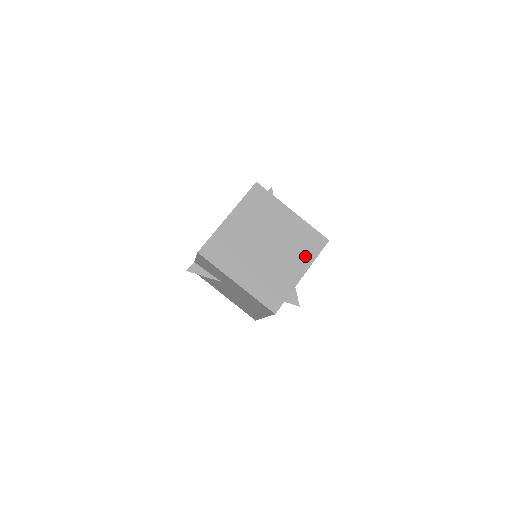
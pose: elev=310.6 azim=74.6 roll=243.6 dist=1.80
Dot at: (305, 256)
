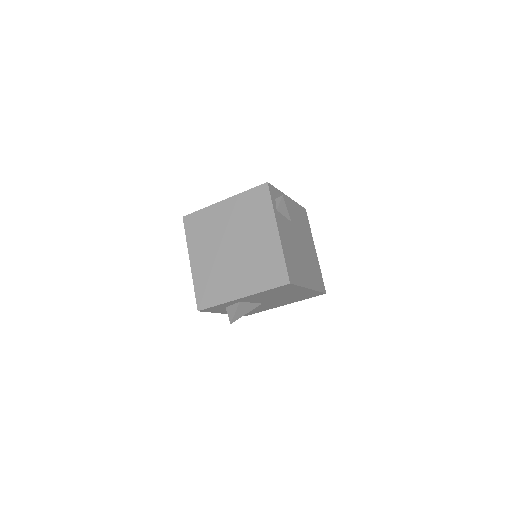
Dot at: (257, 281)
